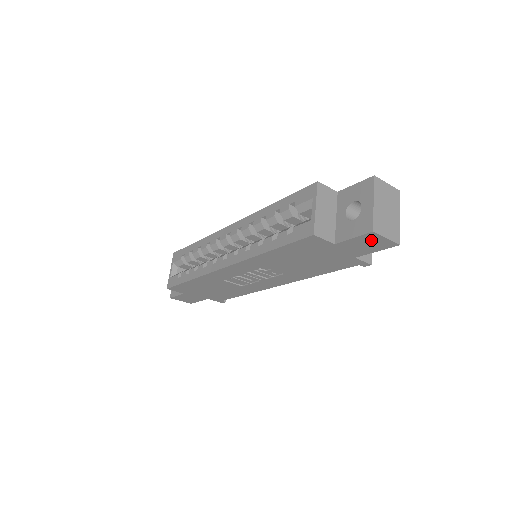
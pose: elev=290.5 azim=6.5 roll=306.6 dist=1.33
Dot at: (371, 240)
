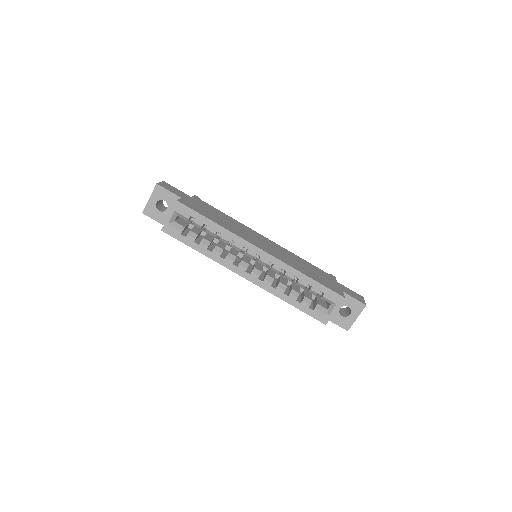
Dot at: occluded
